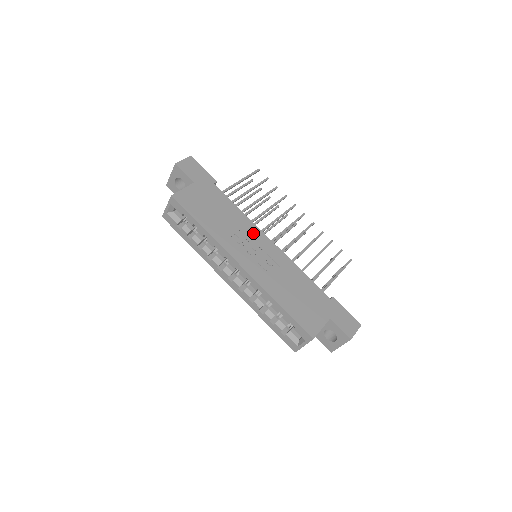
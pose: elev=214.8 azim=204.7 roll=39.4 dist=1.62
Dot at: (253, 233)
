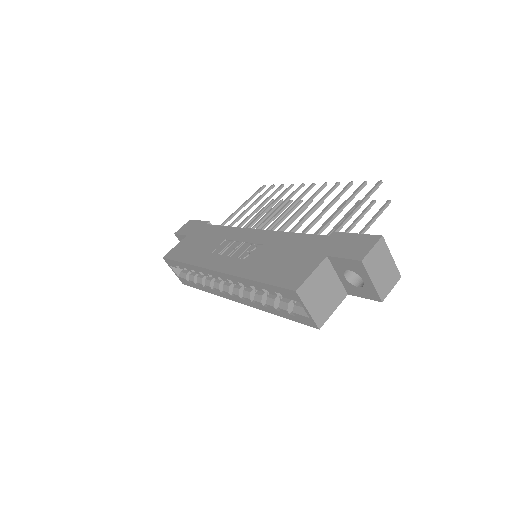
Dot at: (237, 236)
